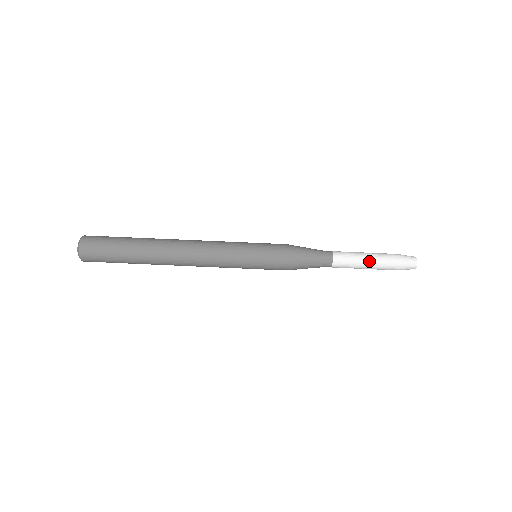
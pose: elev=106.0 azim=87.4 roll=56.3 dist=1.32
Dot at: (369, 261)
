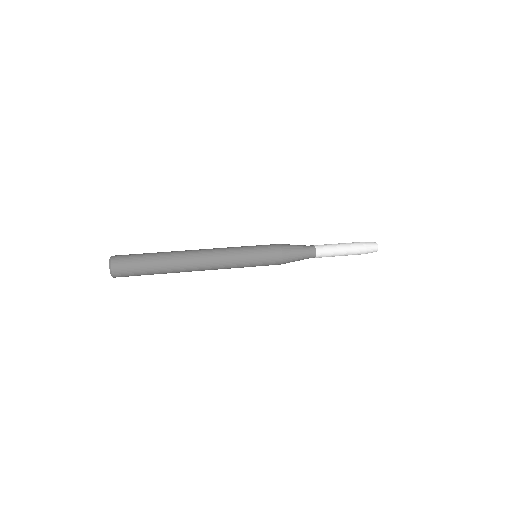
Dot at: (340, 243)
